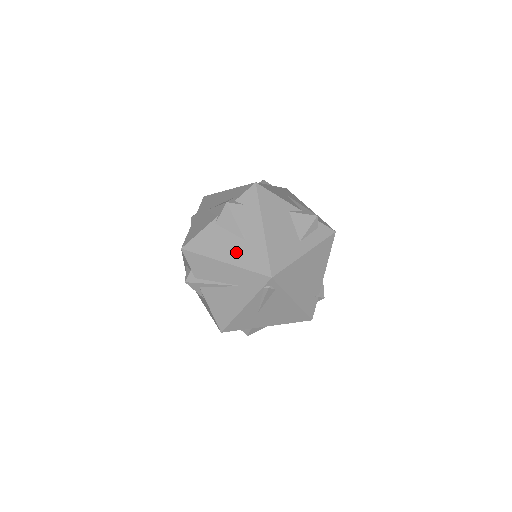
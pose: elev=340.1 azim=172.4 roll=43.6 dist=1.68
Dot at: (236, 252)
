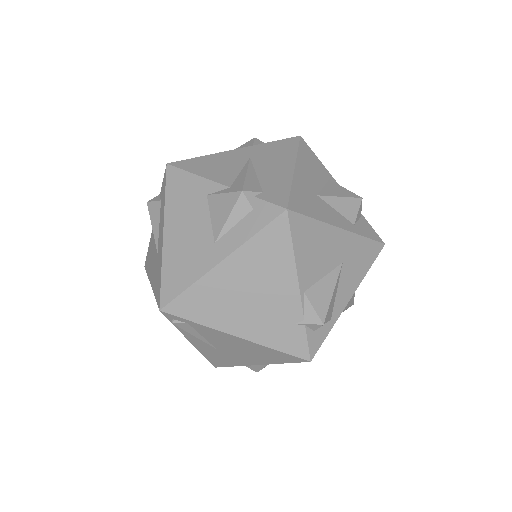
Dot at: (154, 270)
